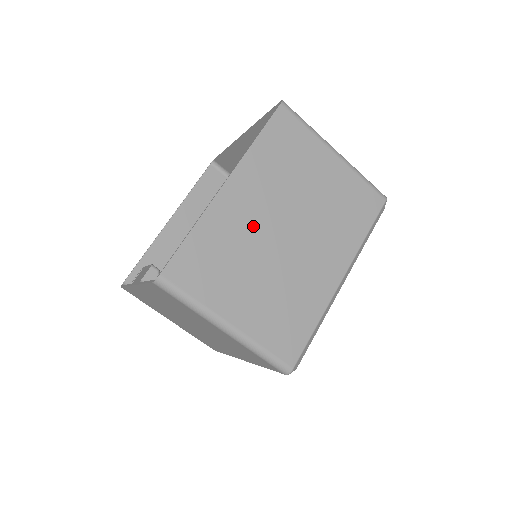
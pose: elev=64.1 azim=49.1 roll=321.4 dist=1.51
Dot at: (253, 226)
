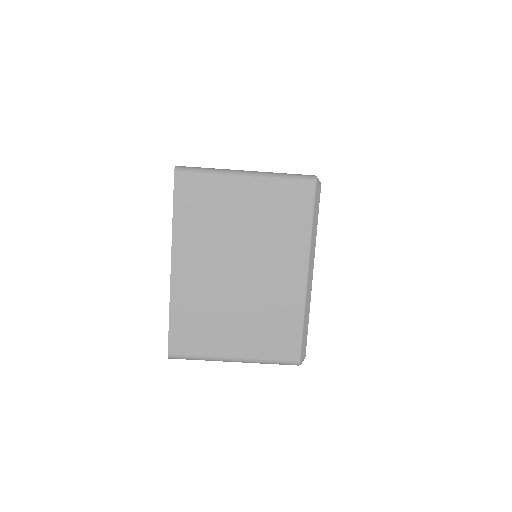
Dot at: (210, 284)
